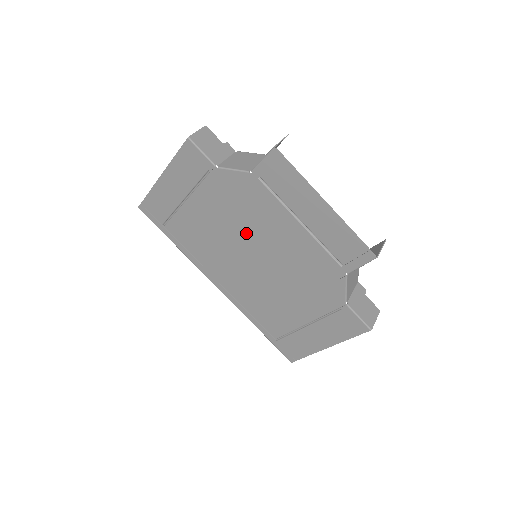
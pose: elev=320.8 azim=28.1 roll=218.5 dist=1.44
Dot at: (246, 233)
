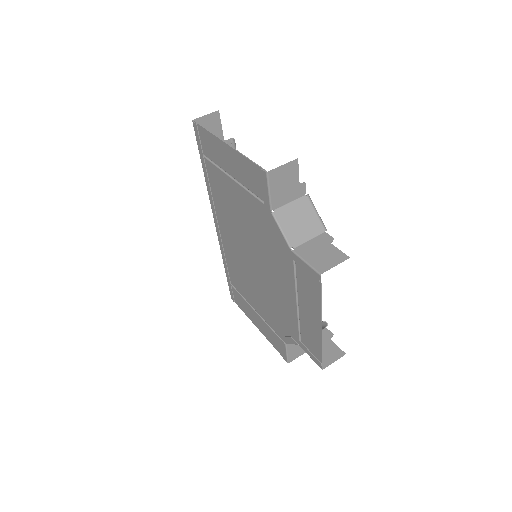
Dot at: (258, 250)
